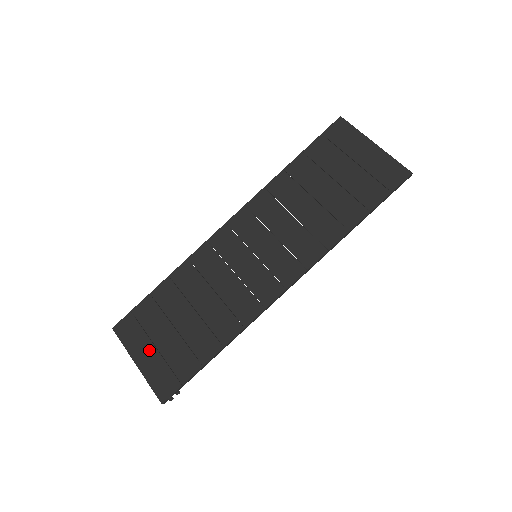
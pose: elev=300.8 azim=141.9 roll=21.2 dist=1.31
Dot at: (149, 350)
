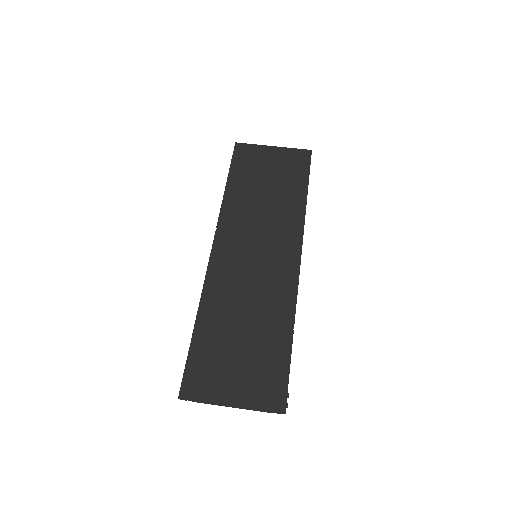
Dot at: (233, 384)
